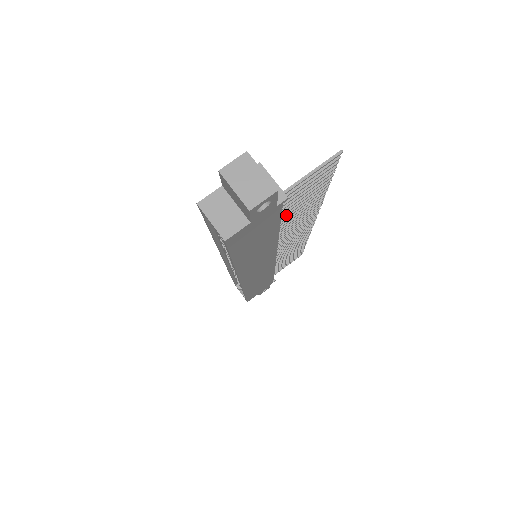
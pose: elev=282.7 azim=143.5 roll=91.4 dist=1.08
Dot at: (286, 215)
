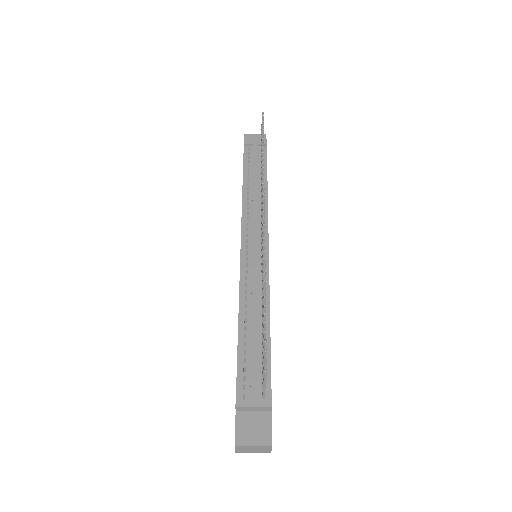
Dot at: occluded
